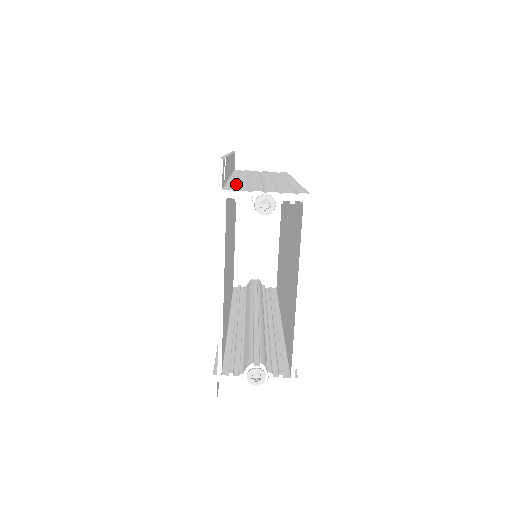
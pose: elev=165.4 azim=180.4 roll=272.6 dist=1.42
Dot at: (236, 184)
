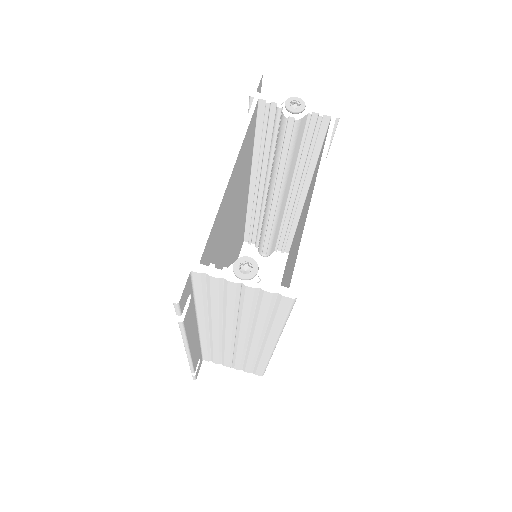
Dot at: occluded
